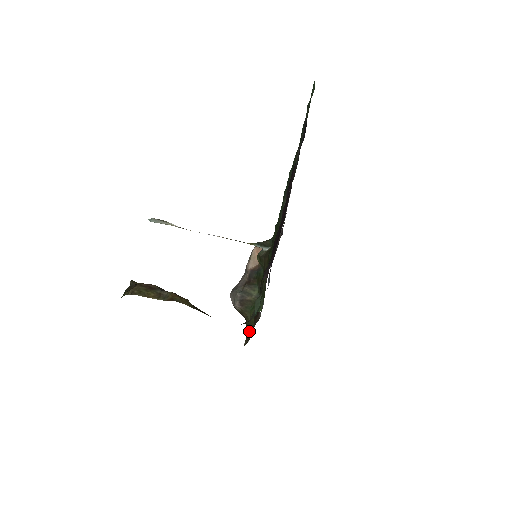
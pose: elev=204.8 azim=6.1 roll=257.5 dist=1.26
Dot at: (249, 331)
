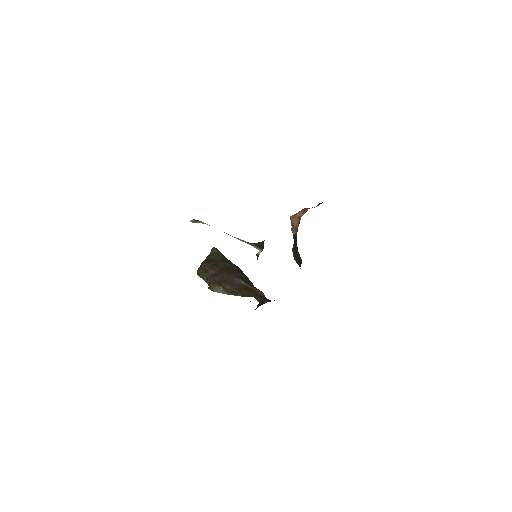
Dot at: occluded
